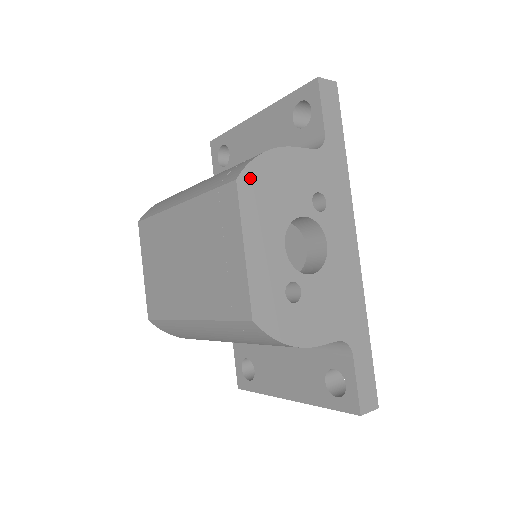
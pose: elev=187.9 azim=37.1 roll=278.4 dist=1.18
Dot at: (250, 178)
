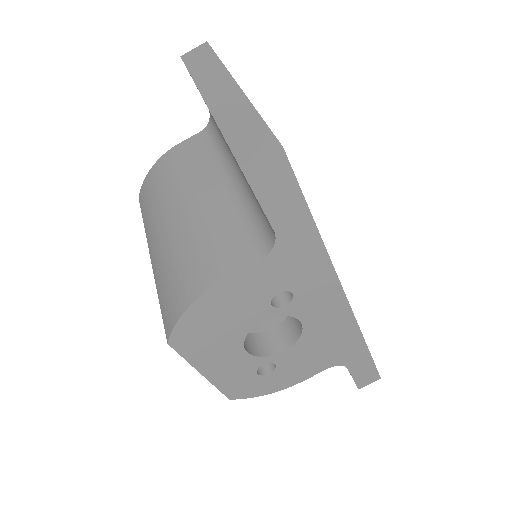
Dot at: (183, 334)
